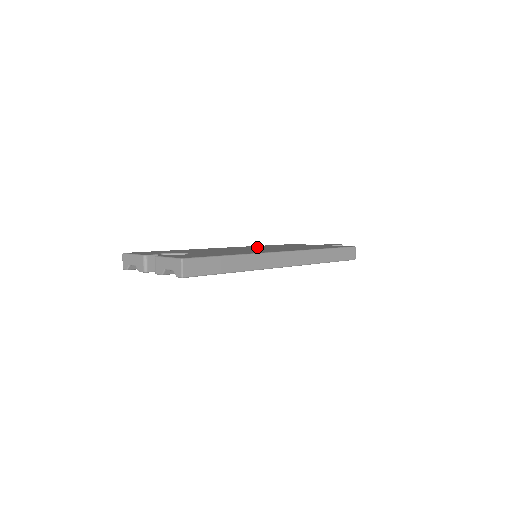
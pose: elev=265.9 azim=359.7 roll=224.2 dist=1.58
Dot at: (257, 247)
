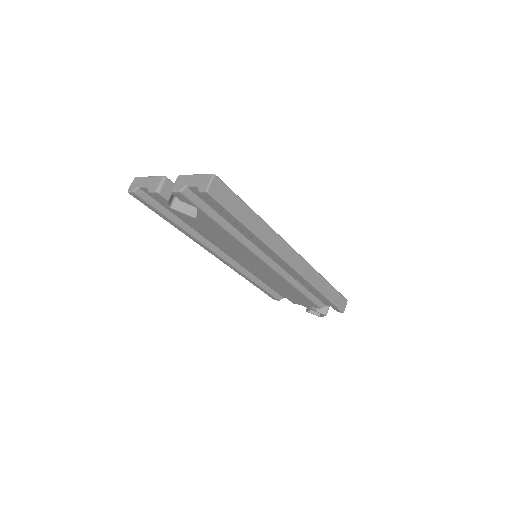
Dot at: occluded
